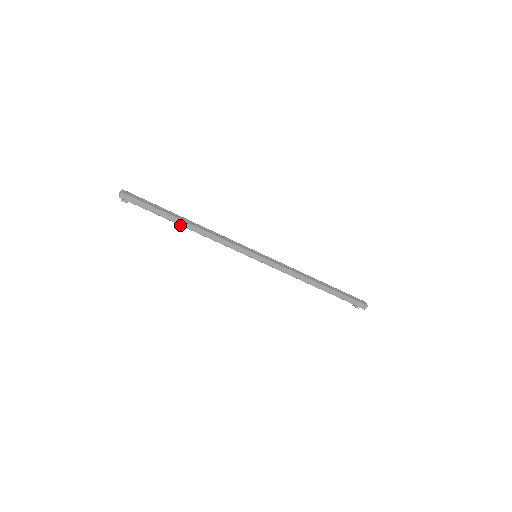
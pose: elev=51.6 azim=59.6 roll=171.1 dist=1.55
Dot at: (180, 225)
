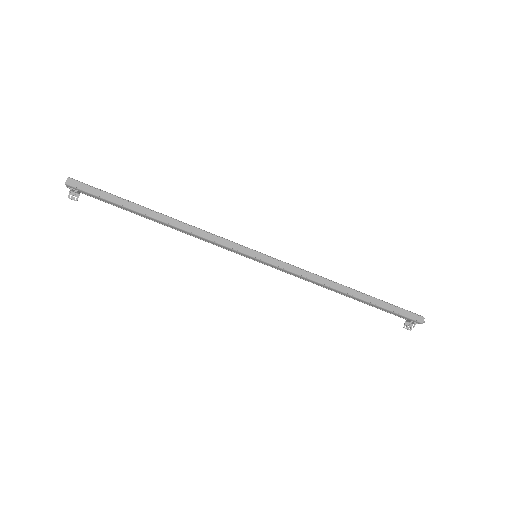
Dot at: (149, 216)
